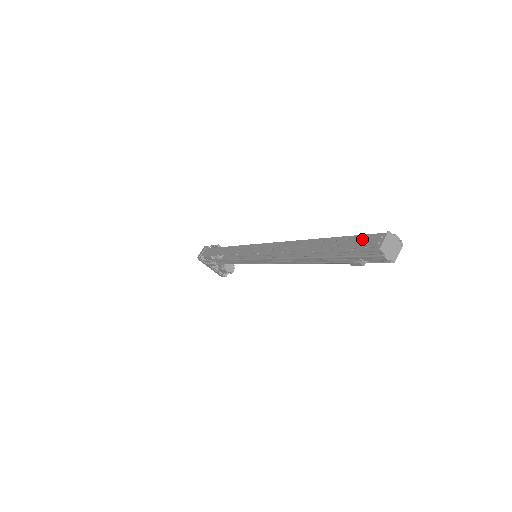
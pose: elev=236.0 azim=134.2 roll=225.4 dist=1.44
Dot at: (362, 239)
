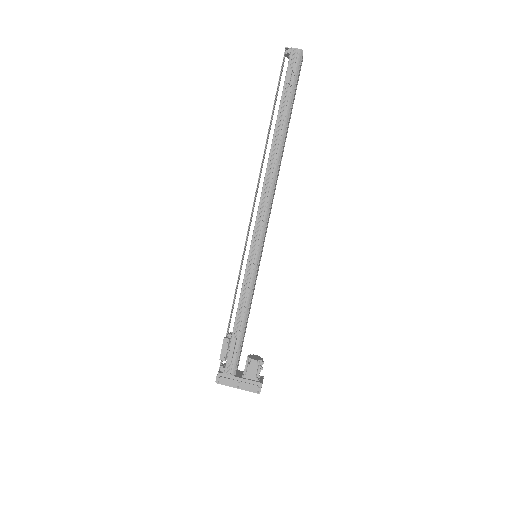
Dot at: (280, 75)
